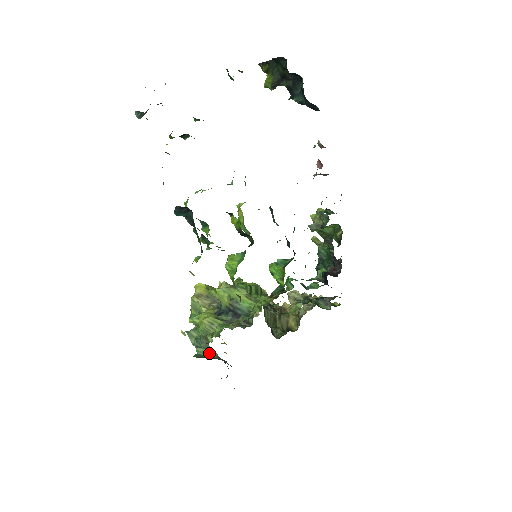
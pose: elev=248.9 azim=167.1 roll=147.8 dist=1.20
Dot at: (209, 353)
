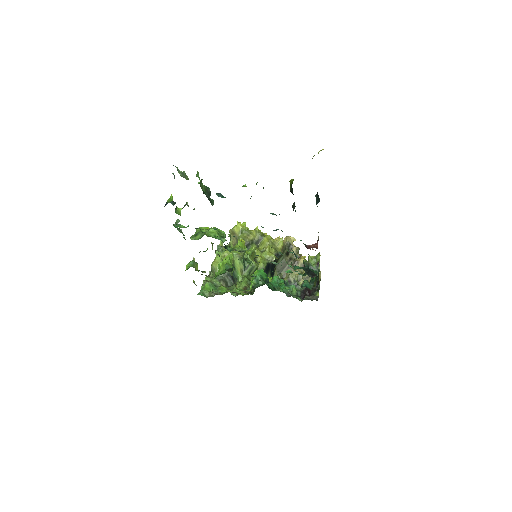
Dot at: occluded
